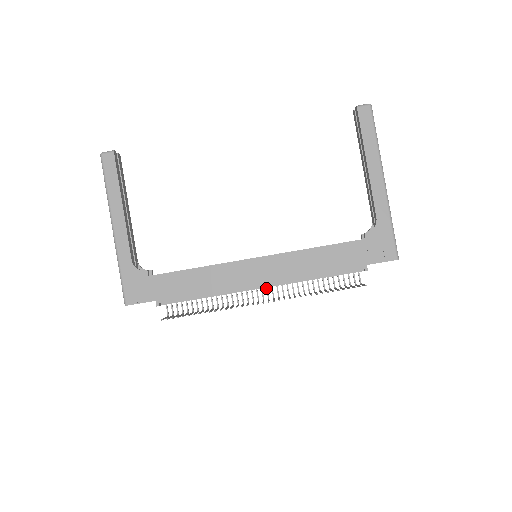
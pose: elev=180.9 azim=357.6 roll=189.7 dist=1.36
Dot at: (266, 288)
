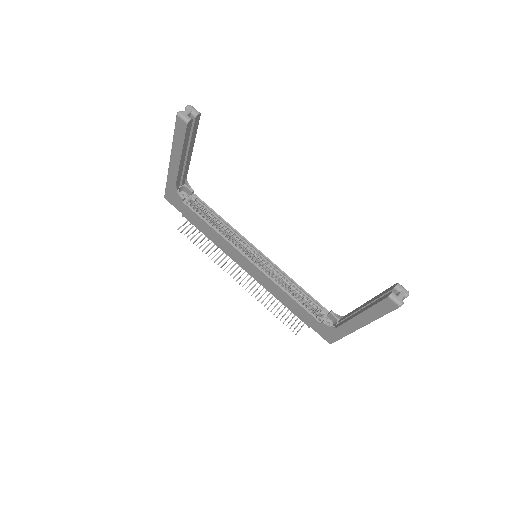
Dot at: occluded
